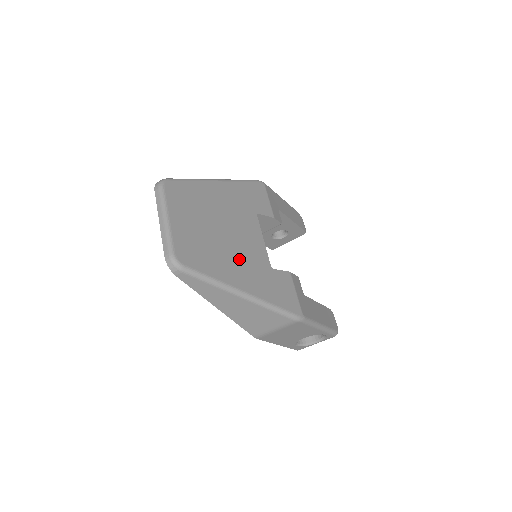
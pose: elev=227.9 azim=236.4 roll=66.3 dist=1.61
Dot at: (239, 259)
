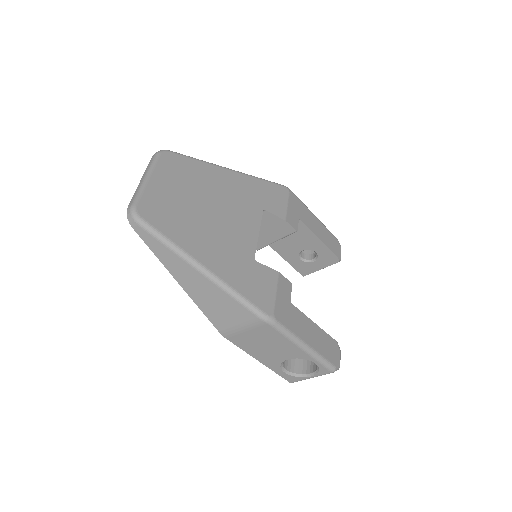
Dot at: (215, 237)
